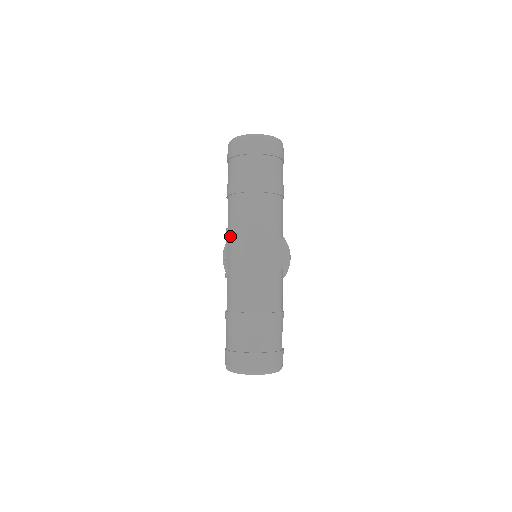
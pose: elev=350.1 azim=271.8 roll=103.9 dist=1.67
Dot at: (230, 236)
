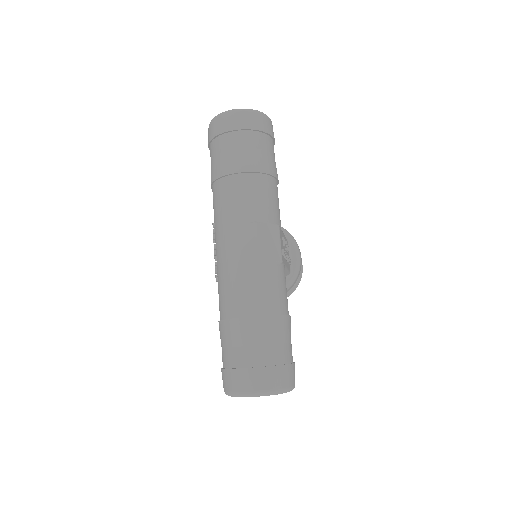
Dot at: (216, 230)
